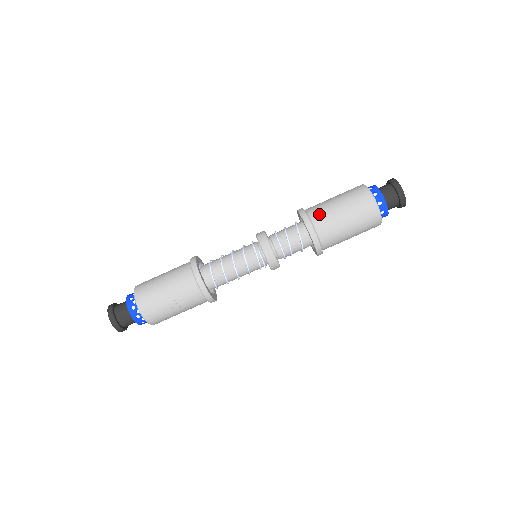
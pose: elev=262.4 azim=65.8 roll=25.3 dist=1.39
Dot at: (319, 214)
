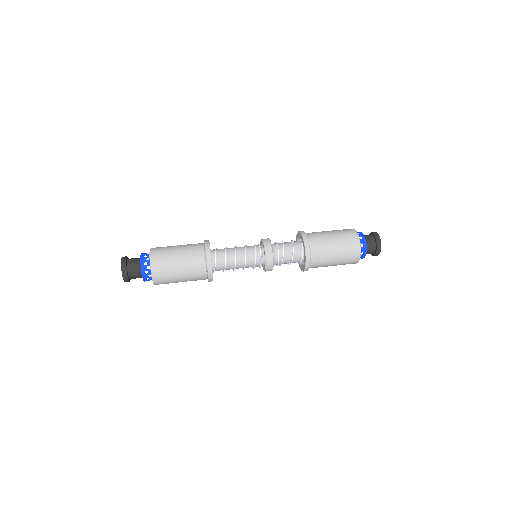
Dot at: occluded
